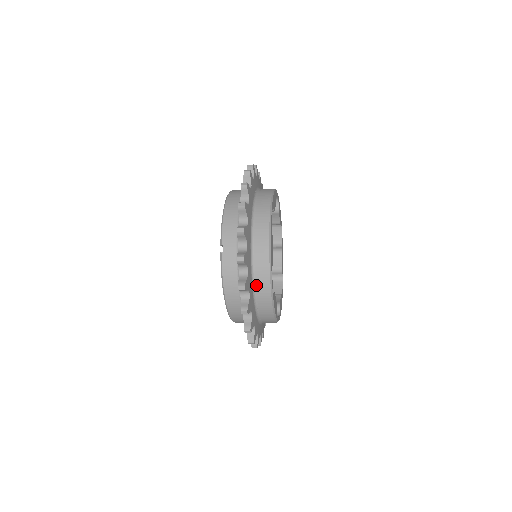
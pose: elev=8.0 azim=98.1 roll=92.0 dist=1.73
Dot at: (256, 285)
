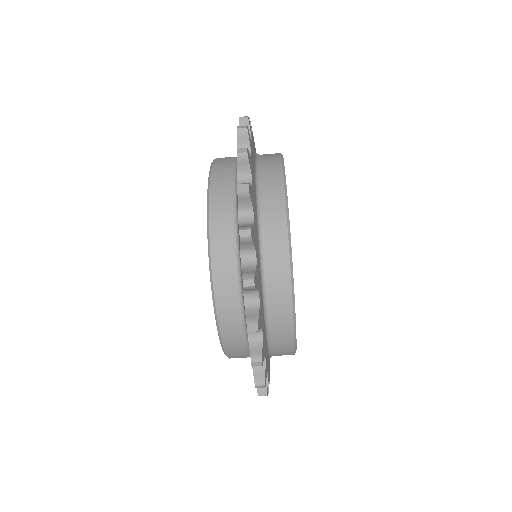
Dot at: (261, 172)
